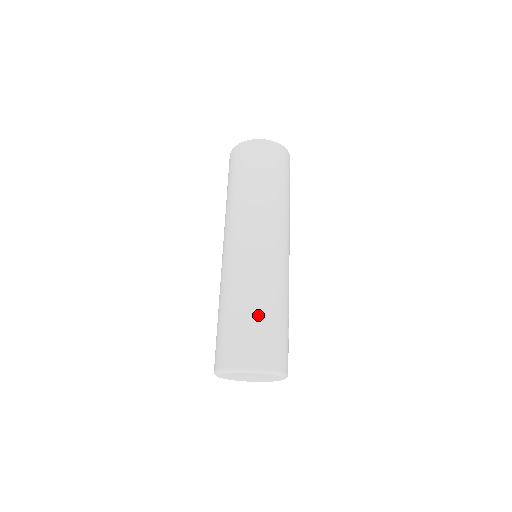
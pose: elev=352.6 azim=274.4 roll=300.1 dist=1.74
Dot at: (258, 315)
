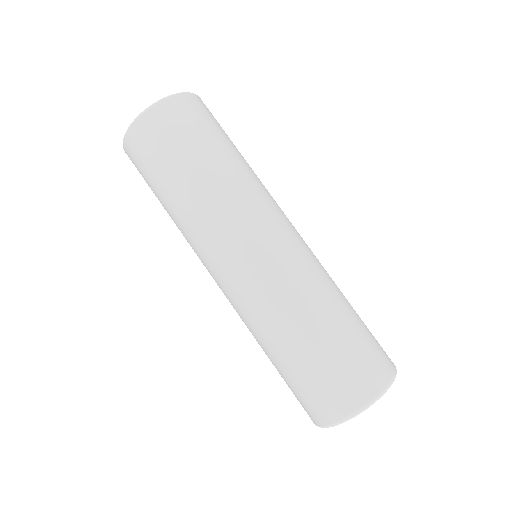
Dot at: (339, 328)
